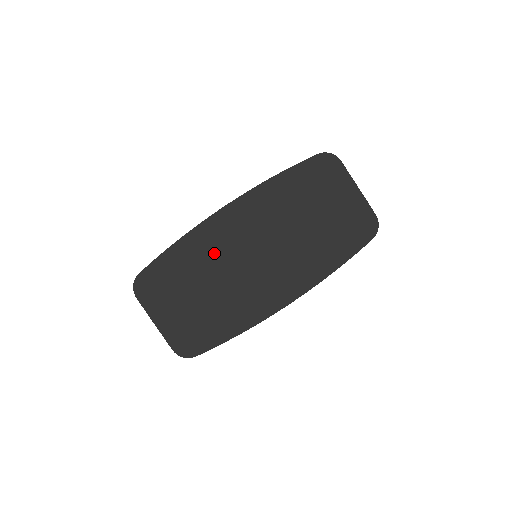
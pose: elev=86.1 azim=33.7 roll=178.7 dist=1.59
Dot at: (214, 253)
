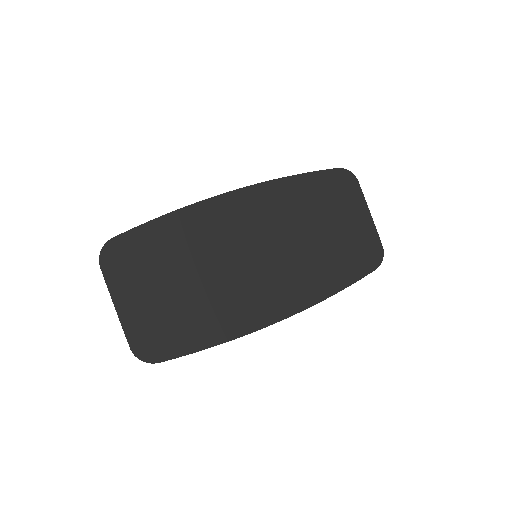
Dot at: (212, 238)
